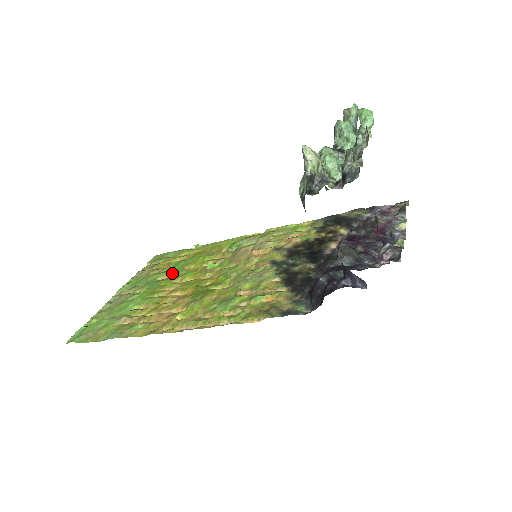
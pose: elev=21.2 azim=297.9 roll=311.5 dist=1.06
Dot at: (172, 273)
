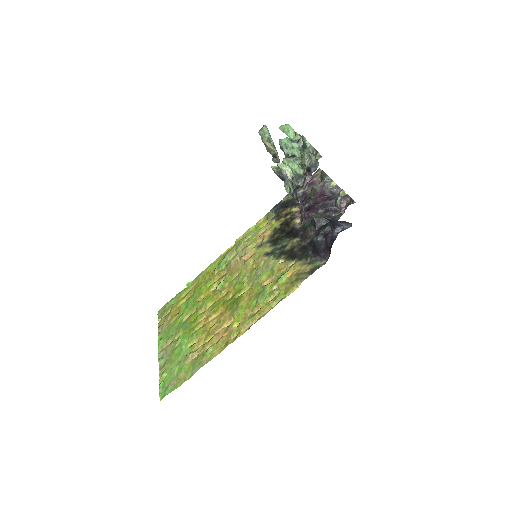
Dot at: (191, 310)
